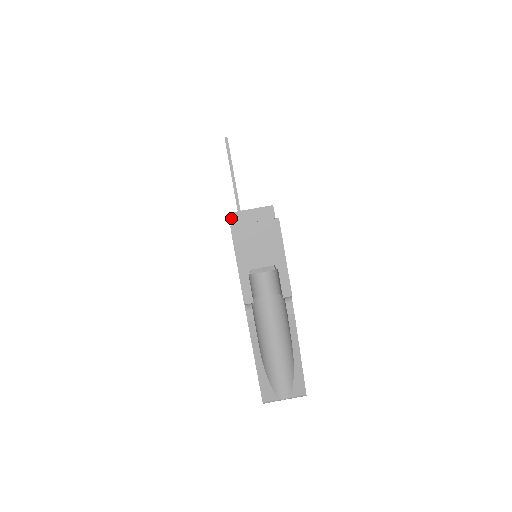
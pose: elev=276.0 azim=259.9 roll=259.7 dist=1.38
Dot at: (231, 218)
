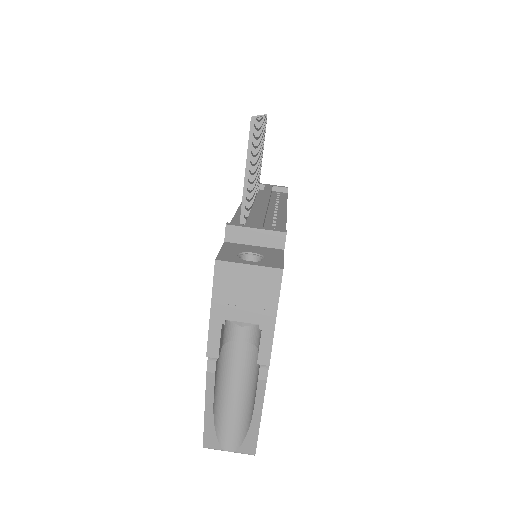
Dot at: (227, 232)
